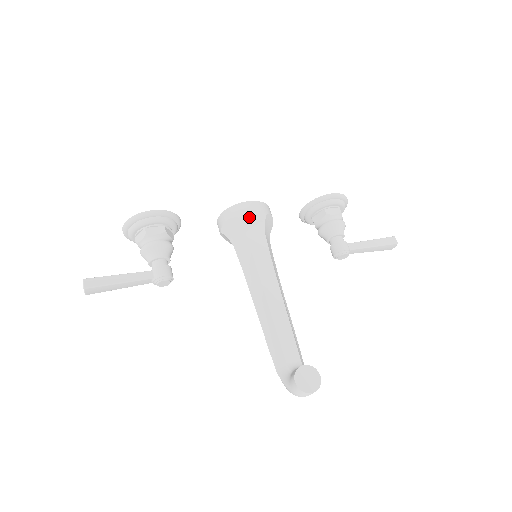
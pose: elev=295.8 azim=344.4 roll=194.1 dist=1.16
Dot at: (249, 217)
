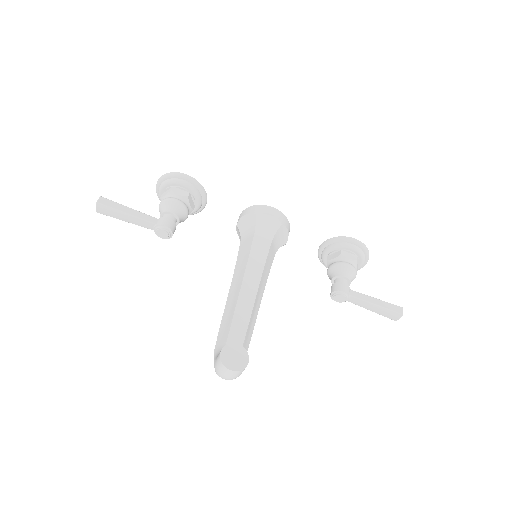
Dot at: (265, 218)
